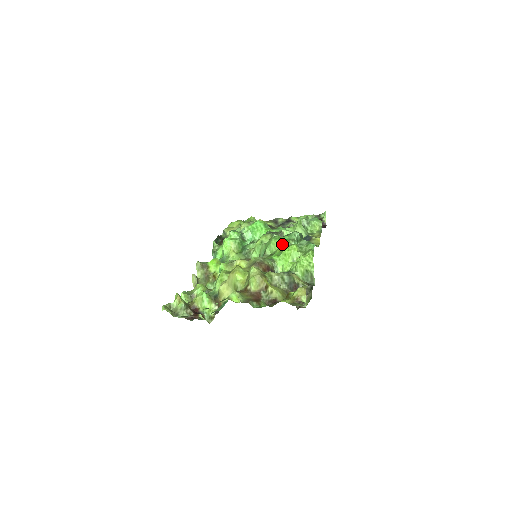
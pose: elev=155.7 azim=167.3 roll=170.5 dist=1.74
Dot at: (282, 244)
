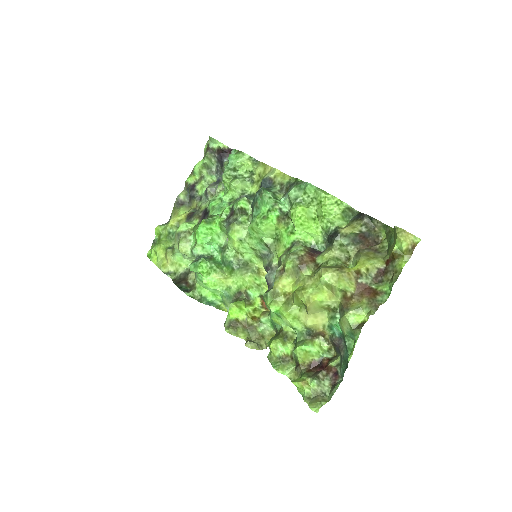
Dot at: (273, 219)
